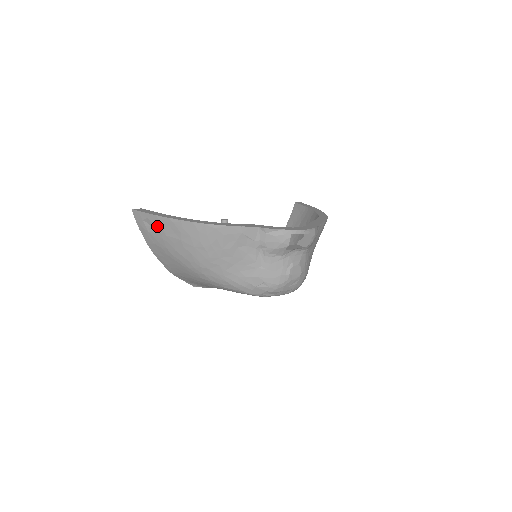
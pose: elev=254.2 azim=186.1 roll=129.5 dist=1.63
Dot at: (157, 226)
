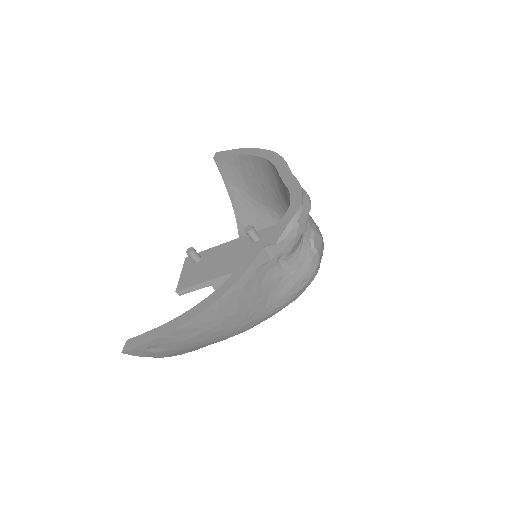
Dot at: (167, 343)
